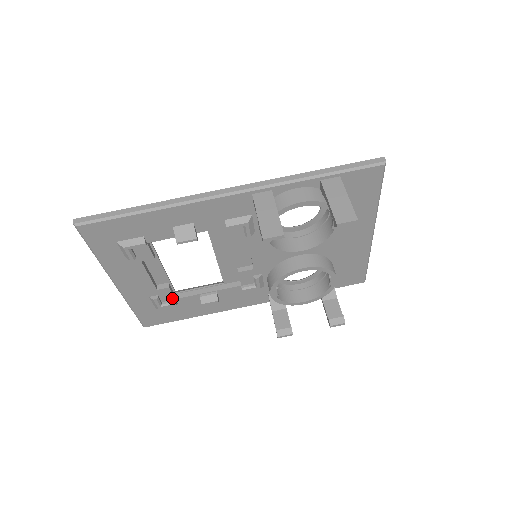
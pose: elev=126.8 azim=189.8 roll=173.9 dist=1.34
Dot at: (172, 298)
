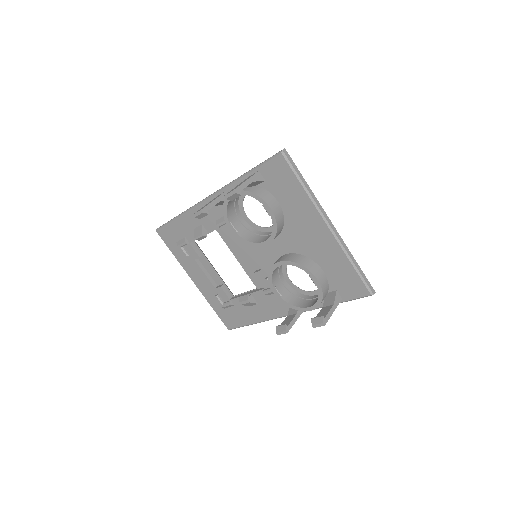
Dot at: (228, 299)
